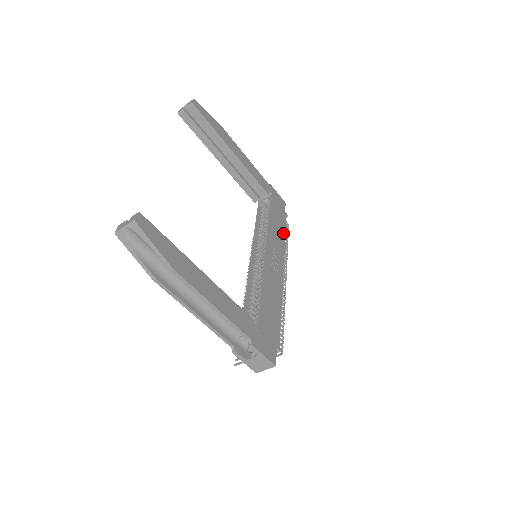
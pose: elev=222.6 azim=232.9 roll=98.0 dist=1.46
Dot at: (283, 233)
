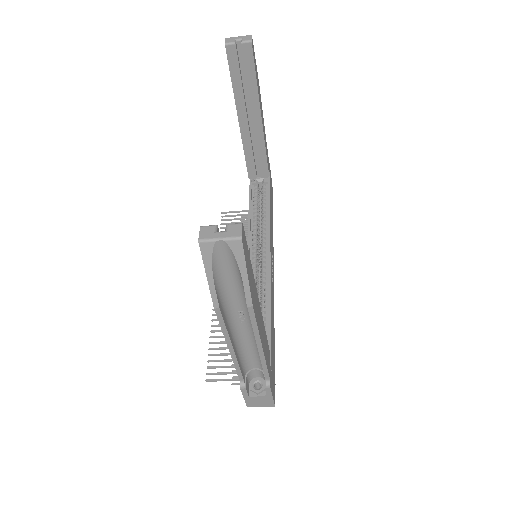
Dot at: occluded
